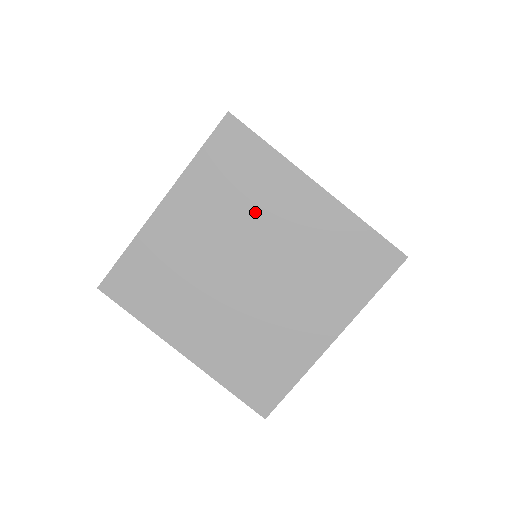
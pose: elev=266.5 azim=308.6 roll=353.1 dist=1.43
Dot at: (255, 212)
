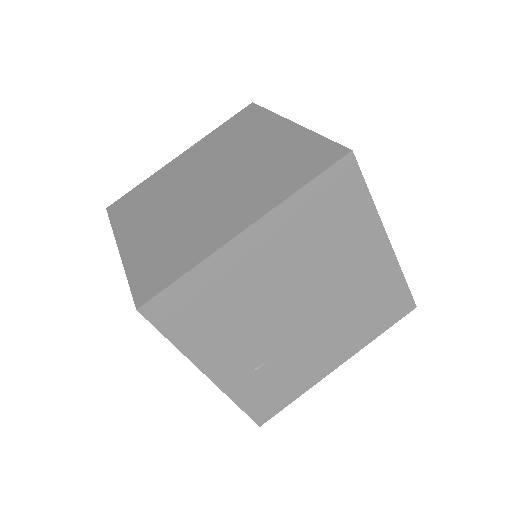
Dot at: occluded
